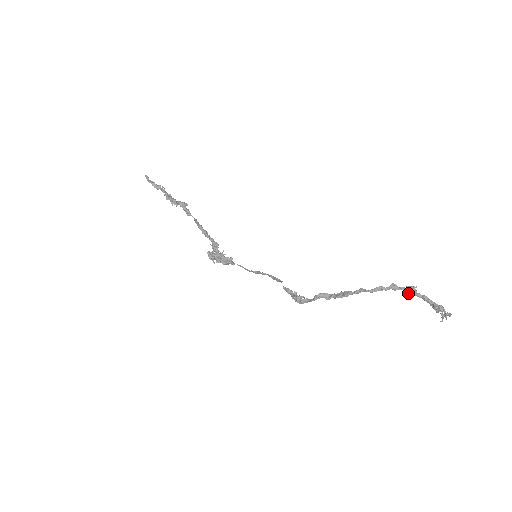
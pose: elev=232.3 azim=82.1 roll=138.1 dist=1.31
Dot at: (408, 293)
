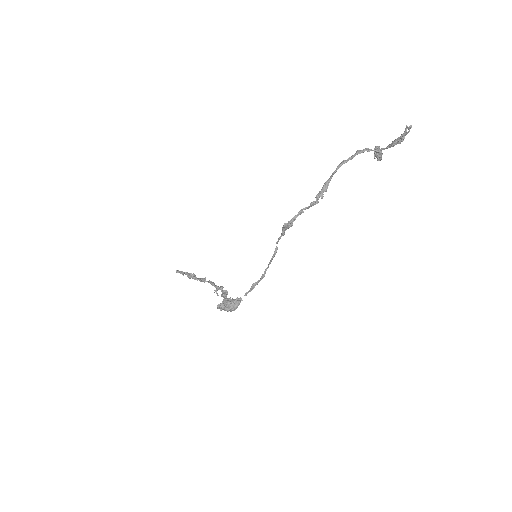
Dot at: (376, 155)
